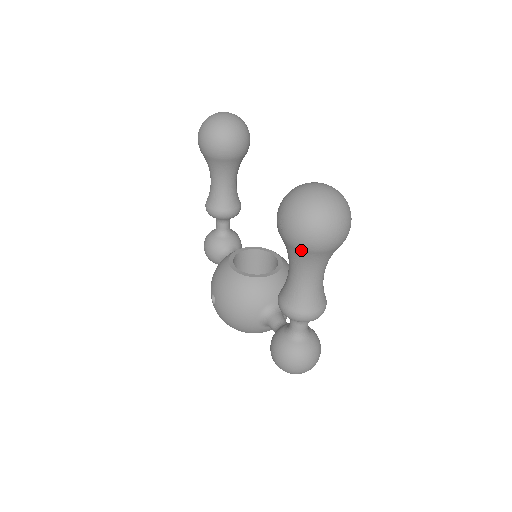
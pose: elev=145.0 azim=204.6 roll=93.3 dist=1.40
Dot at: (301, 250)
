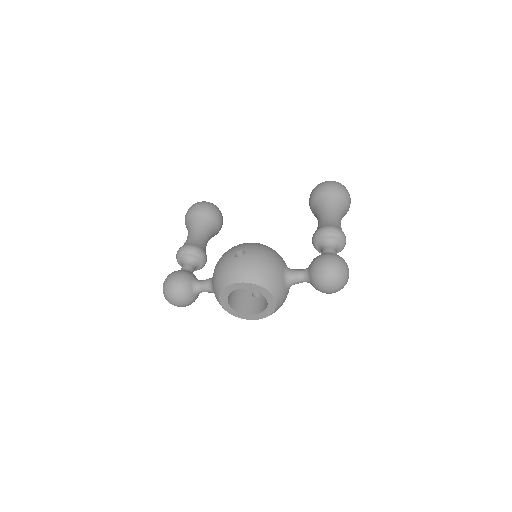
Dot at: (340, 195)
